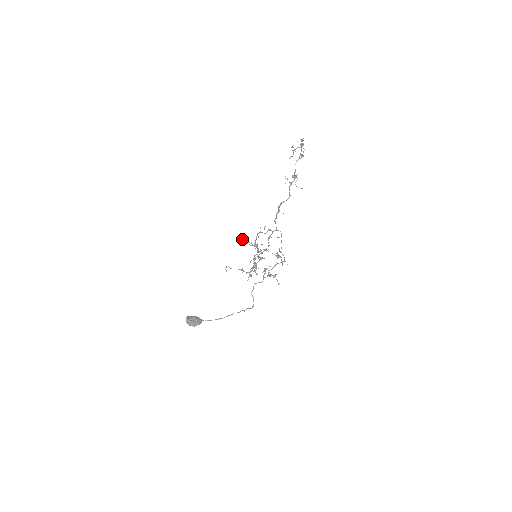
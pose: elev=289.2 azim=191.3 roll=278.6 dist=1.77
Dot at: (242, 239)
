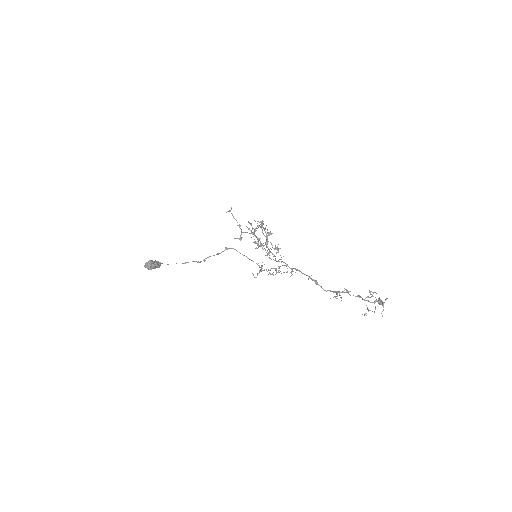
Dot at: occluded
